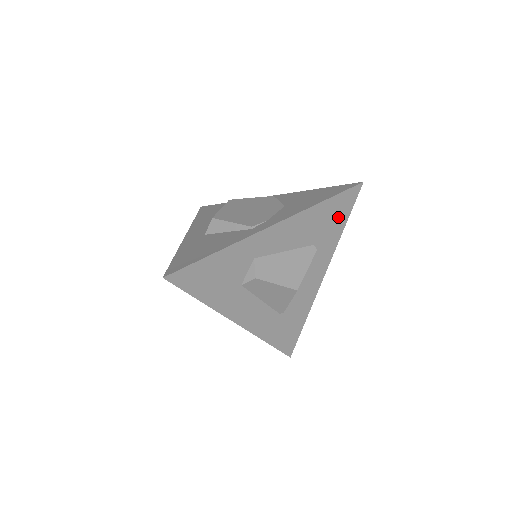
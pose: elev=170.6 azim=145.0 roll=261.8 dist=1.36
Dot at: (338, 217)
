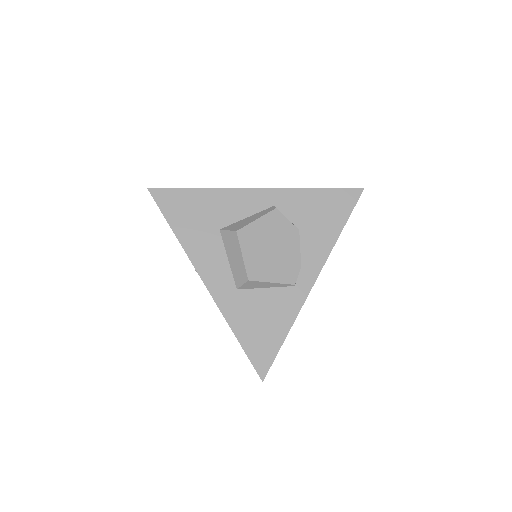
Dot at: occluded
